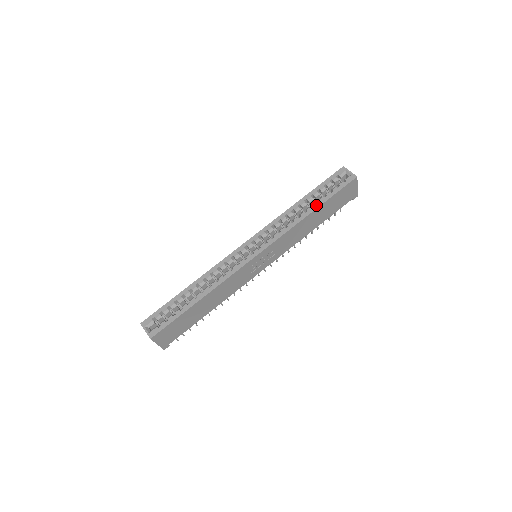
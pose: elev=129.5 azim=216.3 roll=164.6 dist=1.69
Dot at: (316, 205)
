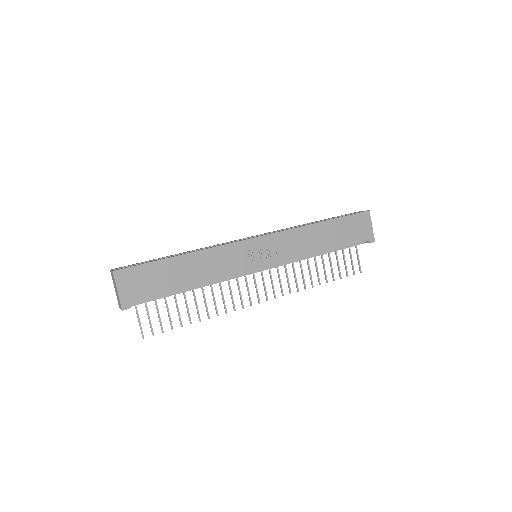
Dot at: (325, 220)
